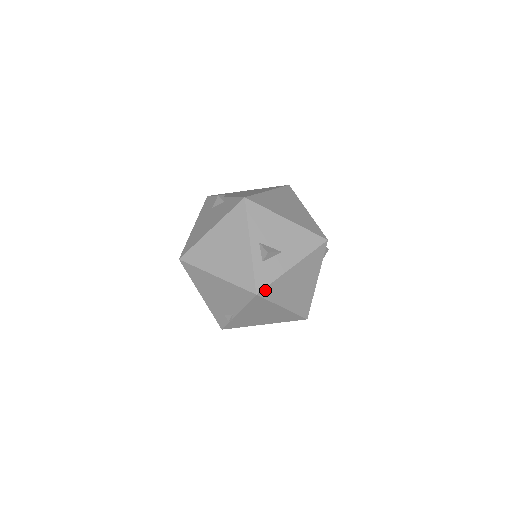
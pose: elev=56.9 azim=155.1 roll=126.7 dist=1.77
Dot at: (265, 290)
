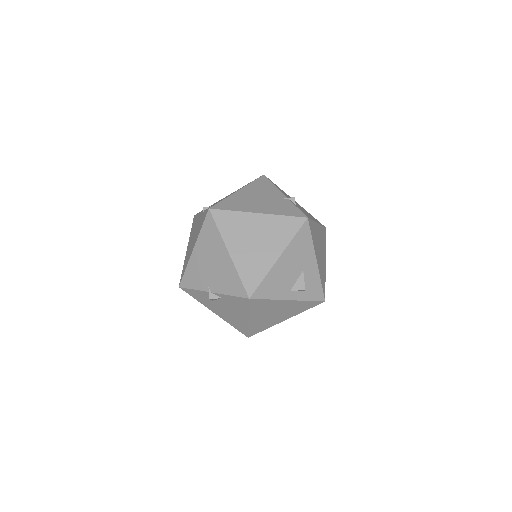
Dot at: (323, 292)
